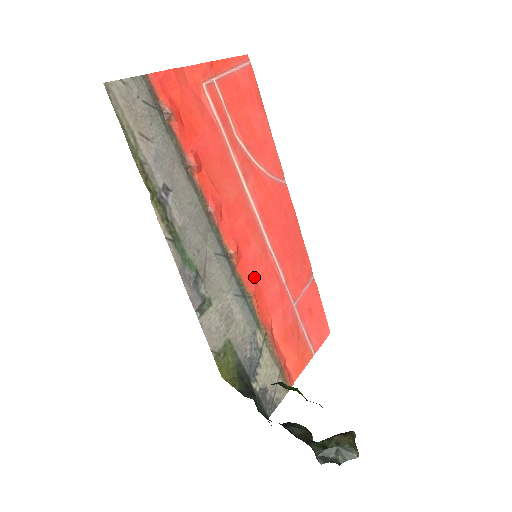
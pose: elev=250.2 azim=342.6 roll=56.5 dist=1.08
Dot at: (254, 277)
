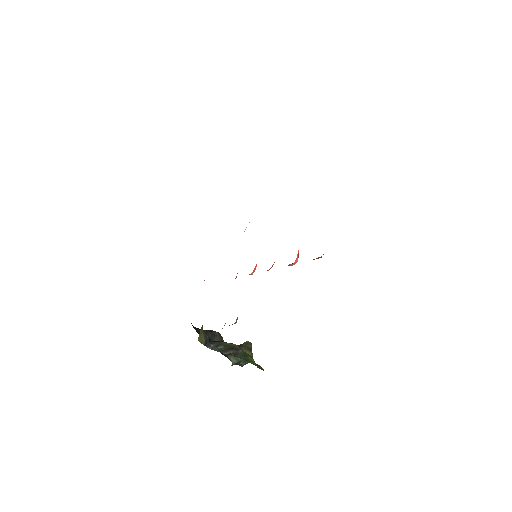
Dot at: occluded
